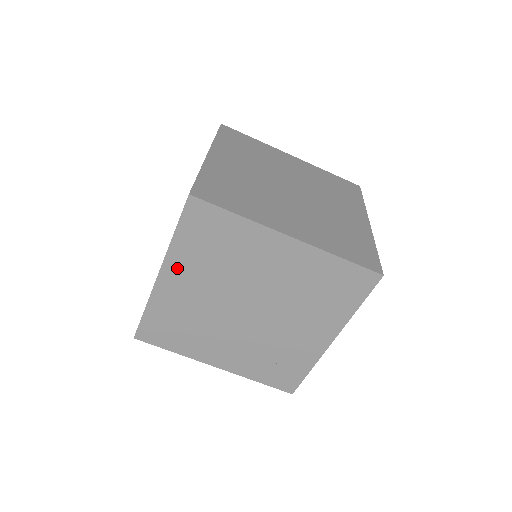
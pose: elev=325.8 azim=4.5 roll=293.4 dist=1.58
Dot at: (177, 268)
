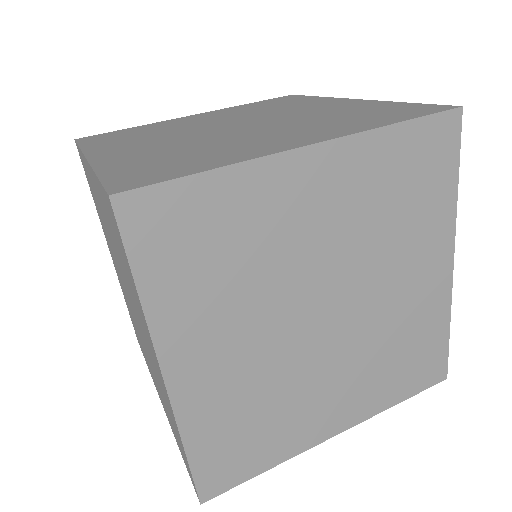
Dot at: occluded
